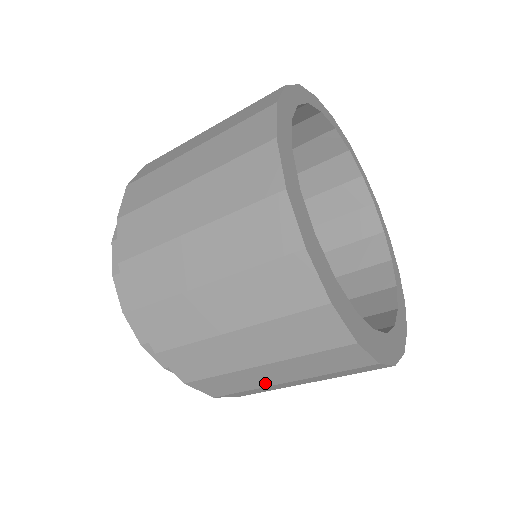
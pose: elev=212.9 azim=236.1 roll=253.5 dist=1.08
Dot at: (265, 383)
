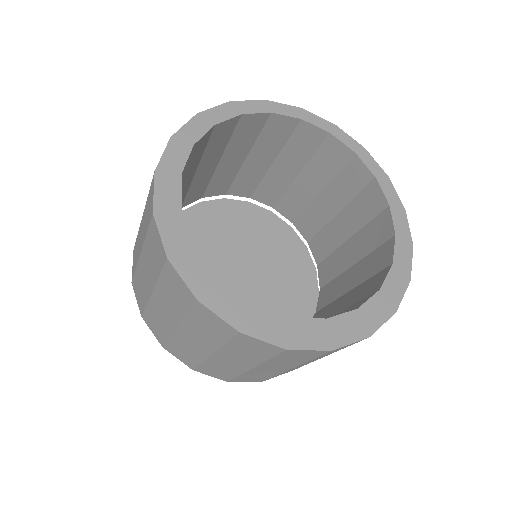
Dot at: (239, 369)
